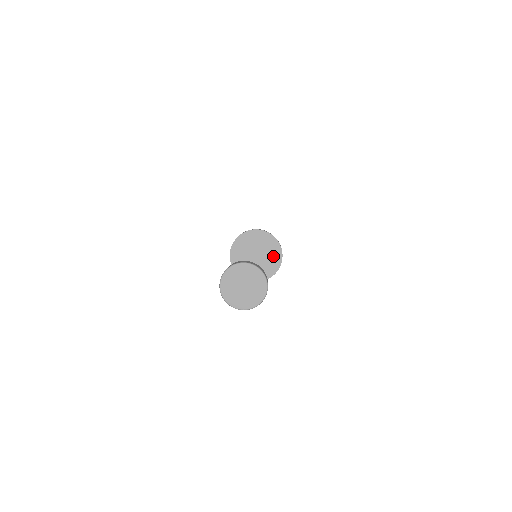
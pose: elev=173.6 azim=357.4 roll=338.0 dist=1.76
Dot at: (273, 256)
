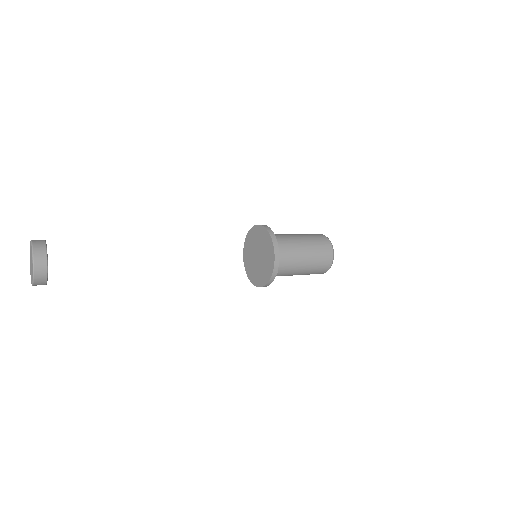
Dot at: (264, 240)
